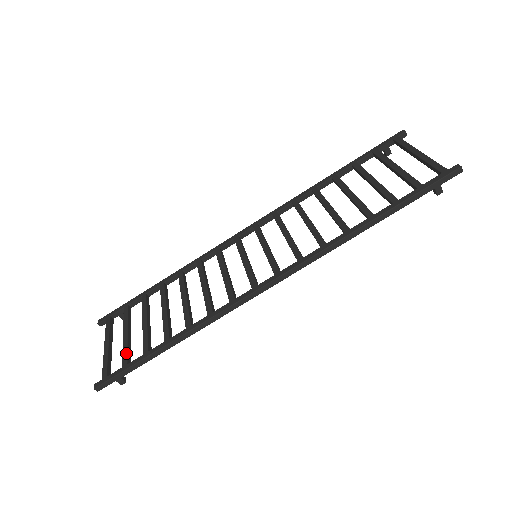
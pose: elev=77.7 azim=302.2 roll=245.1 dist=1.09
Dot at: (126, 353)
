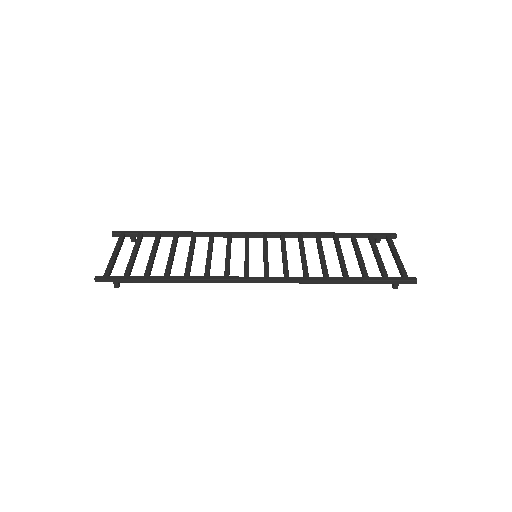
Dot at: (130, 268)
